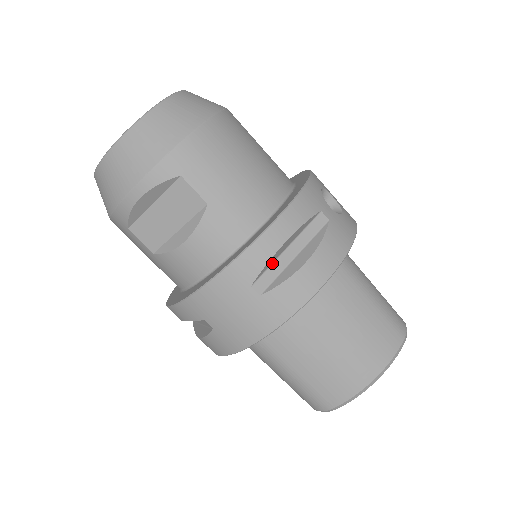
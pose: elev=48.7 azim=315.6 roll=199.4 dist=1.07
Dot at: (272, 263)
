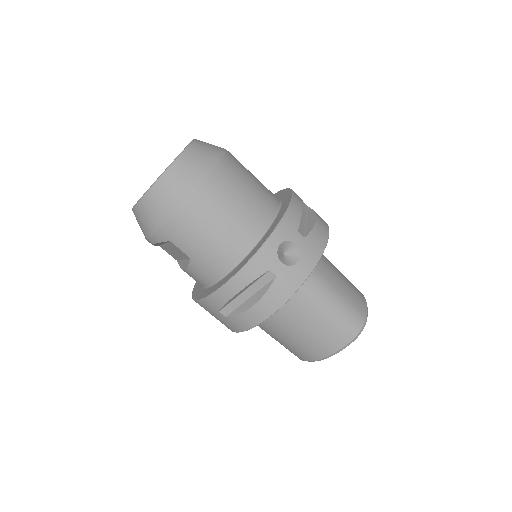
Dot at: (232, 300)
